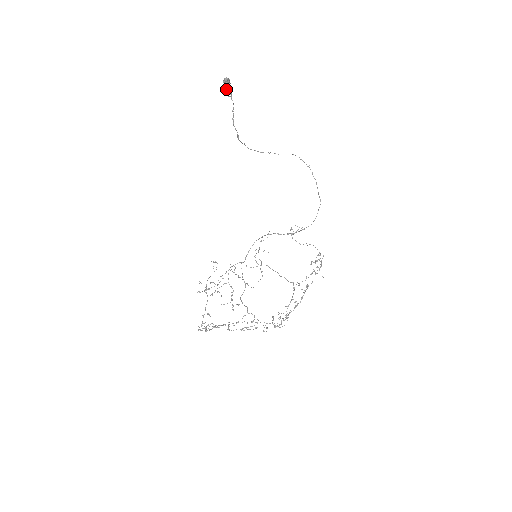
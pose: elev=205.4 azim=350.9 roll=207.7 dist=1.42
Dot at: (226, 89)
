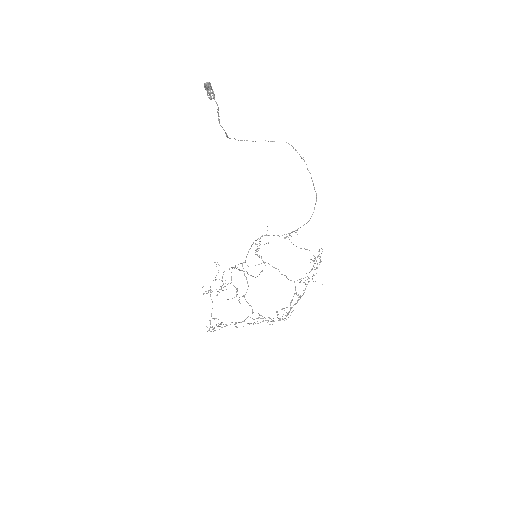
Dot at: (208, 93)
